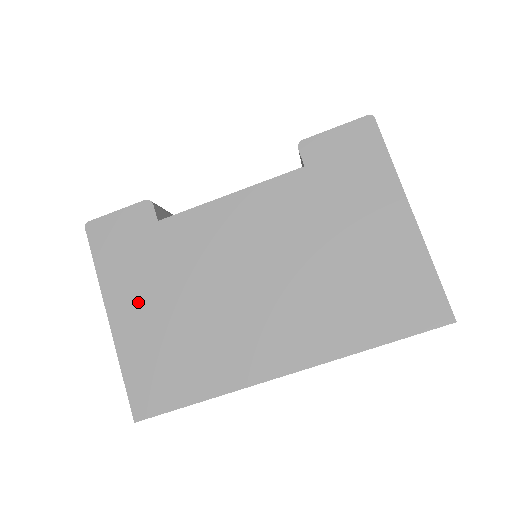
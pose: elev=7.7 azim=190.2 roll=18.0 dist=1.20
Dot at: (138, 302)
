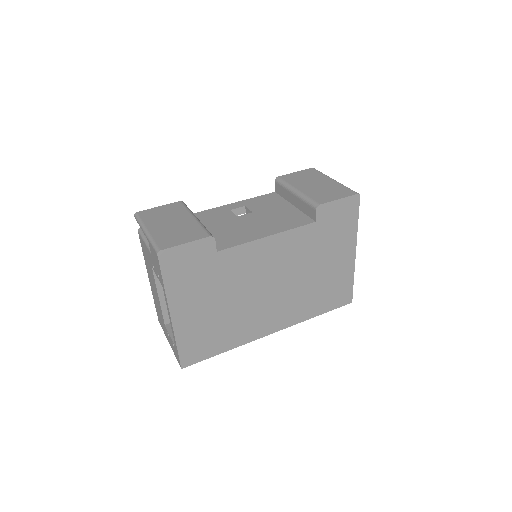
Dot at: (194, 304)
